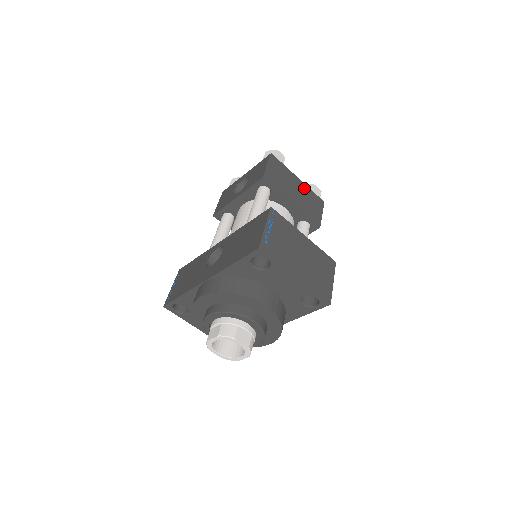
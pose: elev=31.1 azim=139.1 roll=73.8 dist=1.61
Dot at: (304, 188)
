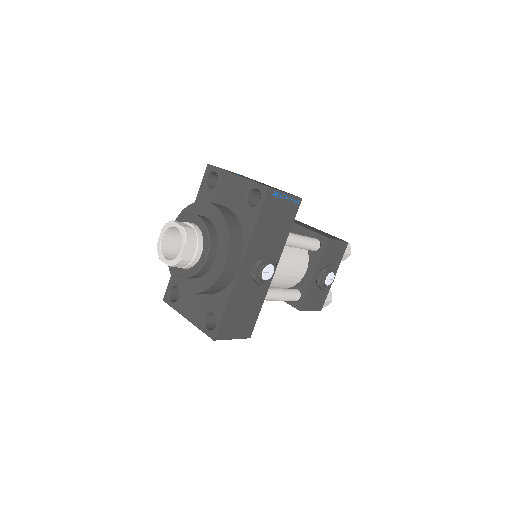
Dot at: (323, 232)
